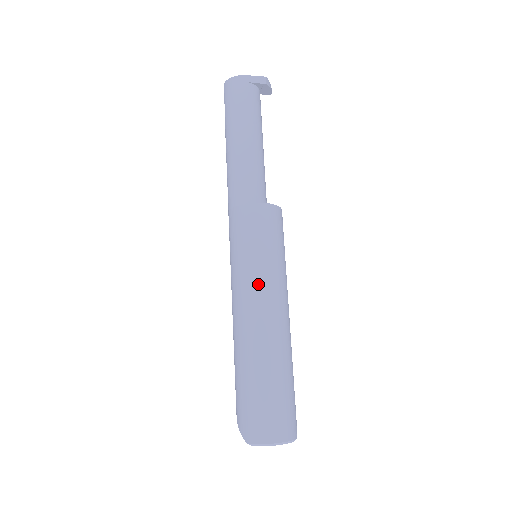
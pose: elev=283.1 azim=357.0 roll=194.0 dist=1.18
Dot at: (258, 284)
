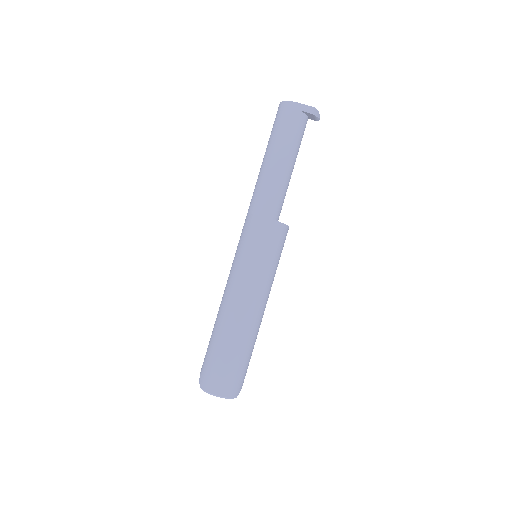
Dot at: (245, 281)
